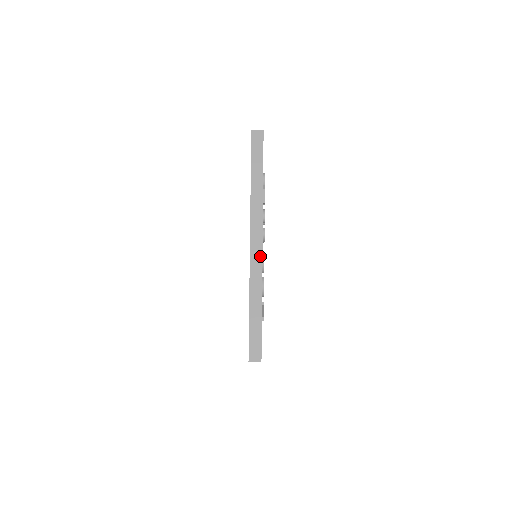
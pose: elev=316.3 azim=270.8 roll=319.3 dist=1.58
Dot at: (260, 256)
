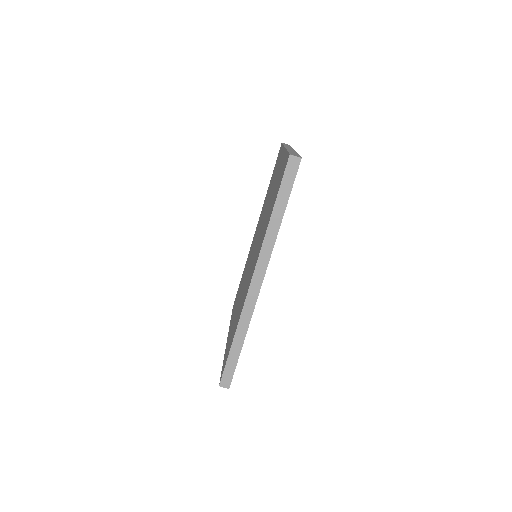
Dot at: occluded
